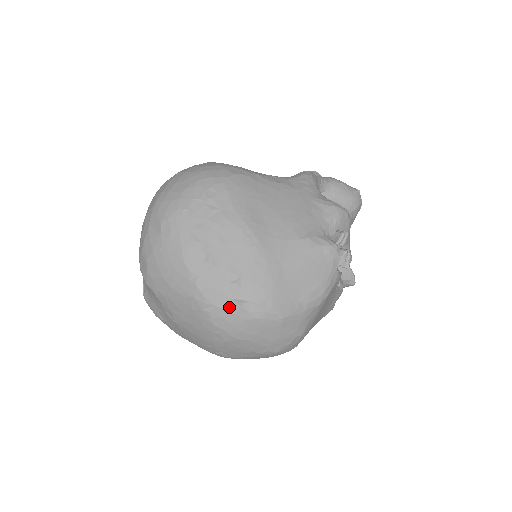
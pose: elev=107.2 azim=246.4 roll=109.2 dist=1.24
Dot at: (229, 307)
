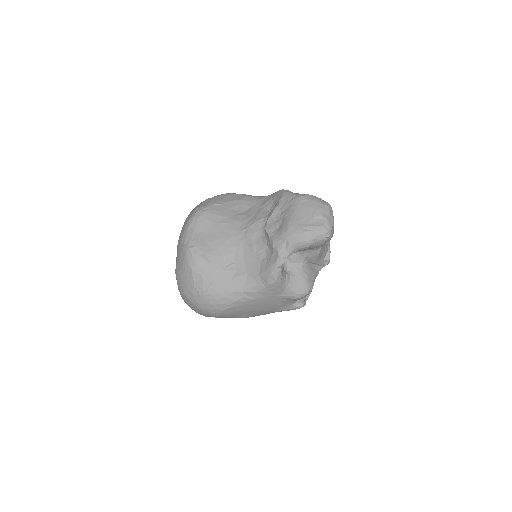
Dot at: occluded
